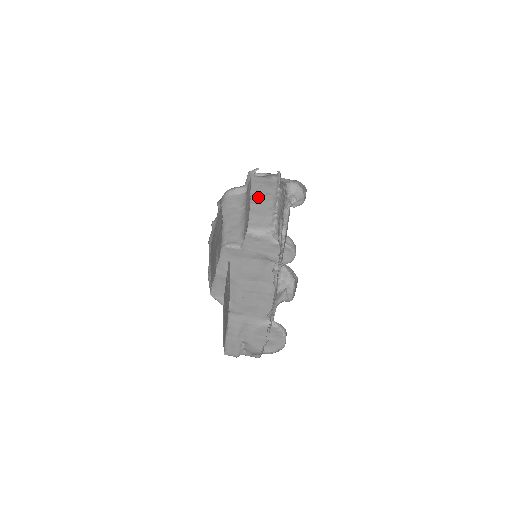
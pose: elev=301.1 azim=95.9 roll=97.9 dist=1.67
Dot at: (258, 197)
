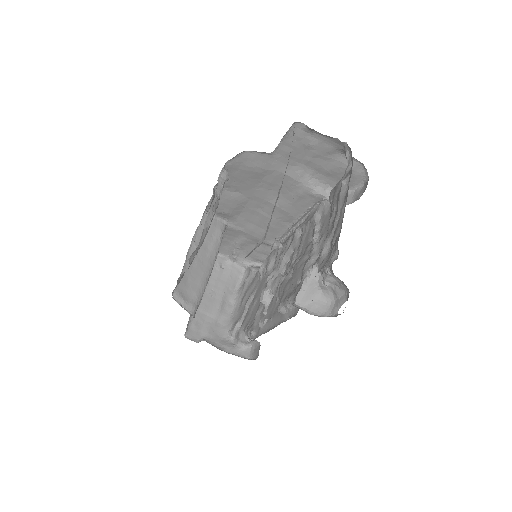
Dot at: occluded
